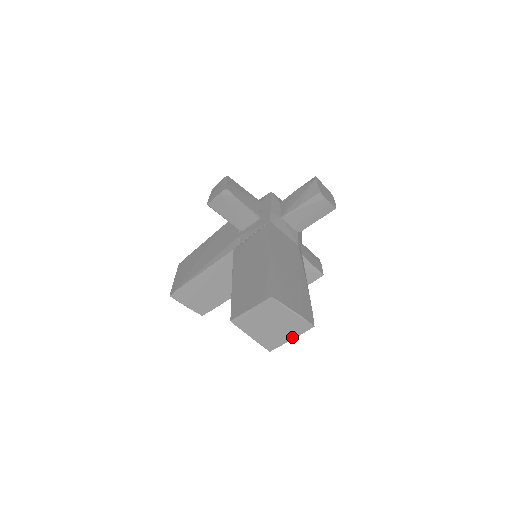
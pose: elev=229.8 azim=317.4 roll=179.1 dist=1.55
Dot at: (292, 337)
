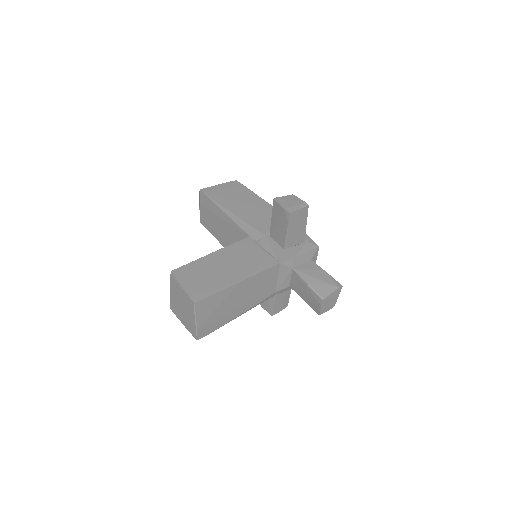
Dot at: (184, 324)
